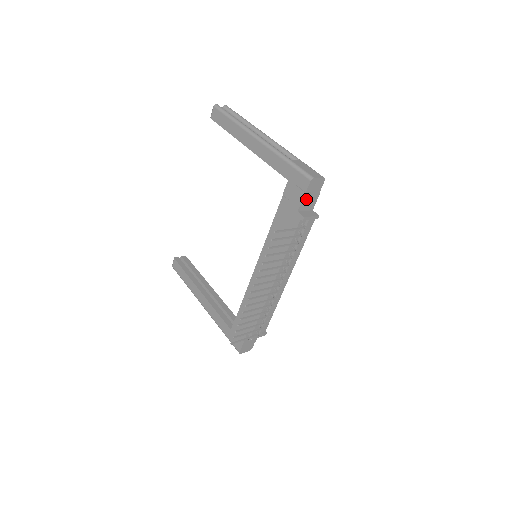
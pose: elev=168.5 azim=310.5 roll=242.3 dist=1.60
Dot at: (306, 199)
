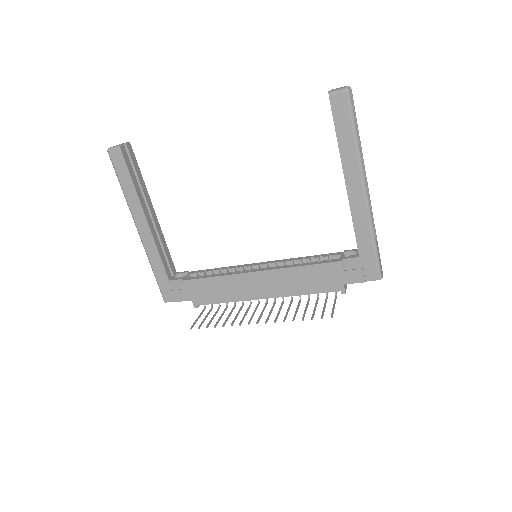
Dot at: (358, 280)
